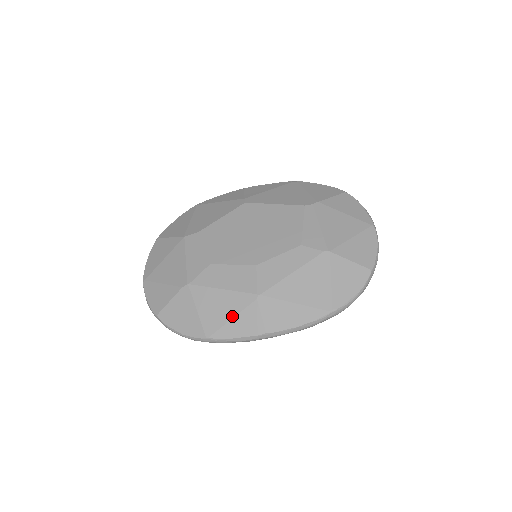
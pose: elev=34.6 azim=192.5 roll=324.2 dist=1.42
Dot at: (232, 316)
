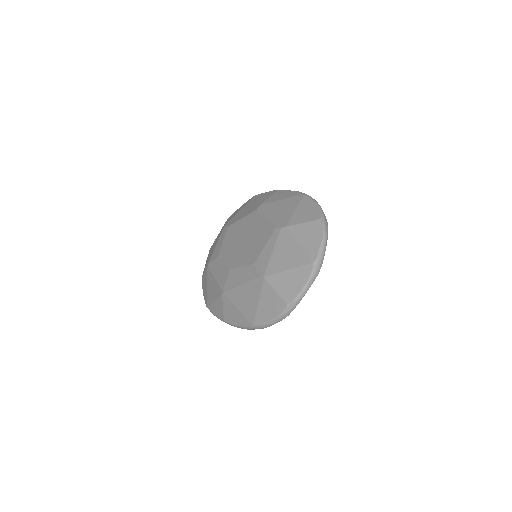
Dot at: (214, 300)
